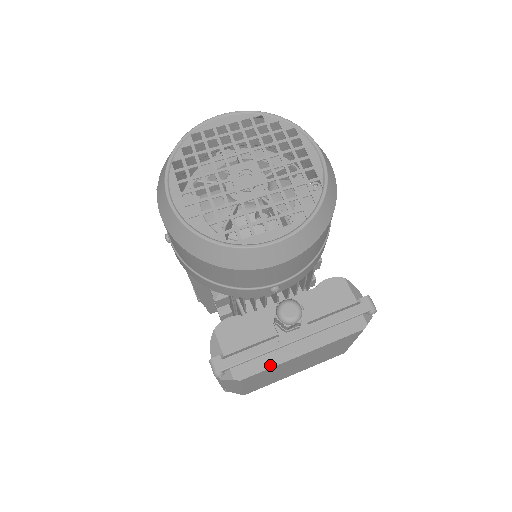
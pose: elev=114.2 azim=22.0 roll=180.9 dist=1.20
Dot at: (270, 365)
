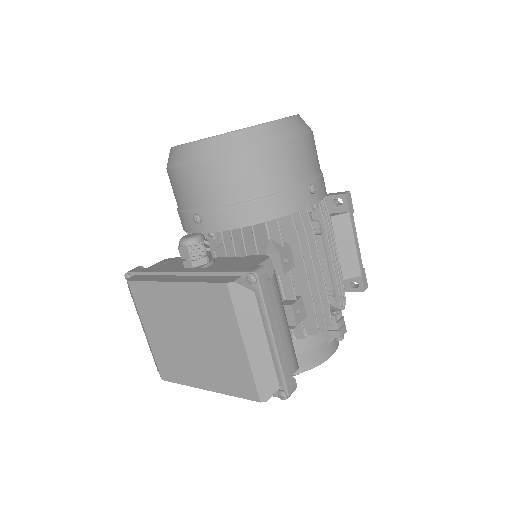
Dot at: (150, 280)
